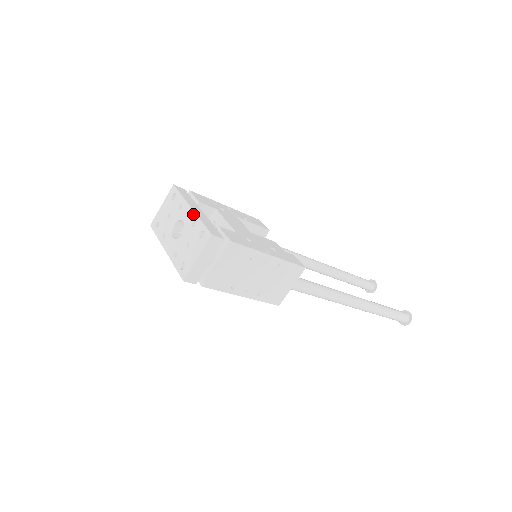
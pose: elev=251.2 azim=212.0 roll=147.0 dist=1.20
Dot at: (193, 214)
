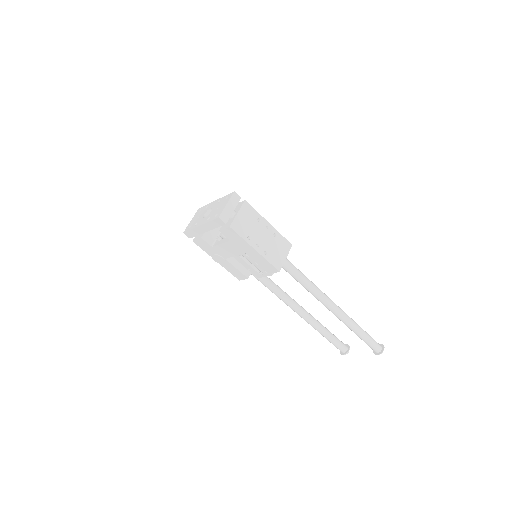
Dot at: (218, 200)
